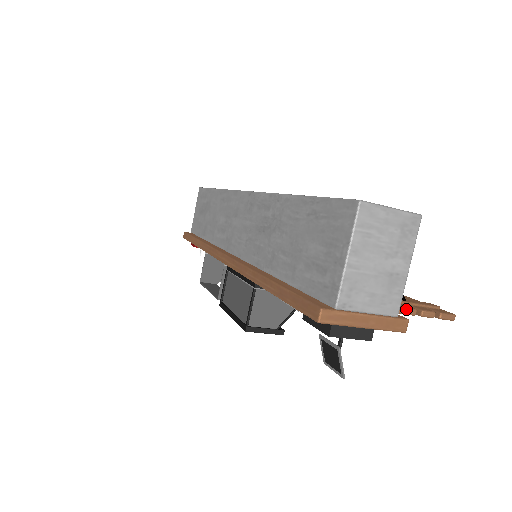
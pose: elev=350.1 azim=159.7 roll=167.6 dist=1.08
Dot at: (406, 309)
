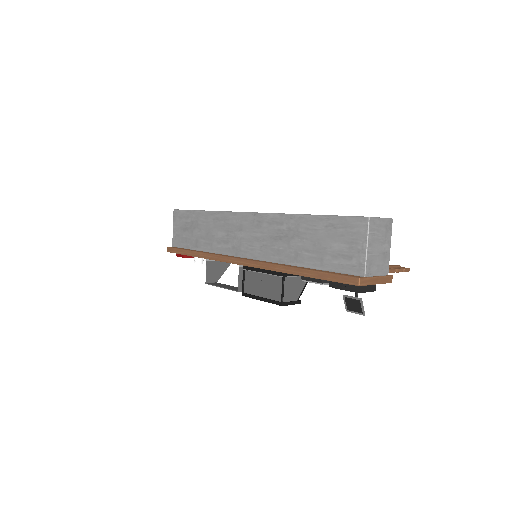
Dot at: (391, 270)
